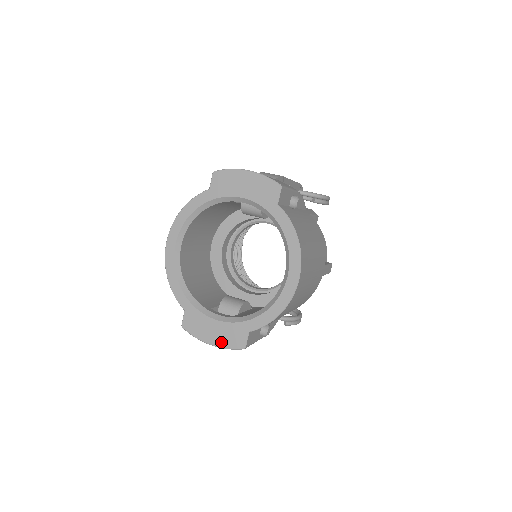
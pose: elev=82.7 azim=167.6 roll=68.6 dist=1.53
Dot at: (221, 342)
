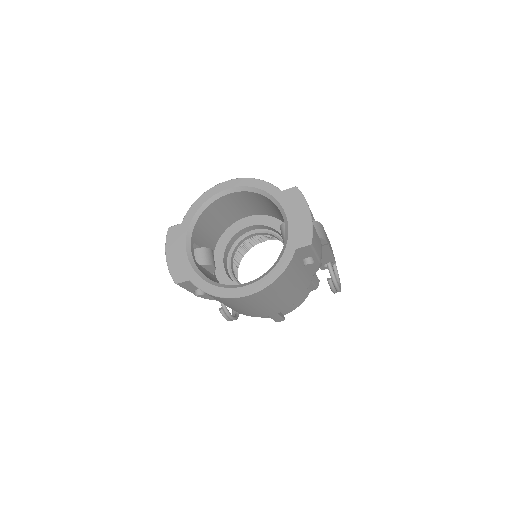
Dot at: (172, 263)
